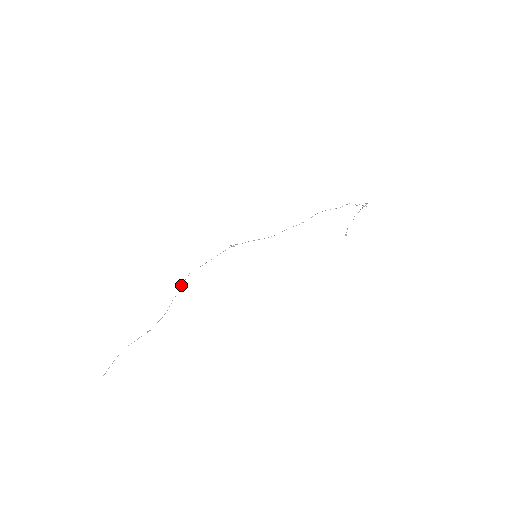
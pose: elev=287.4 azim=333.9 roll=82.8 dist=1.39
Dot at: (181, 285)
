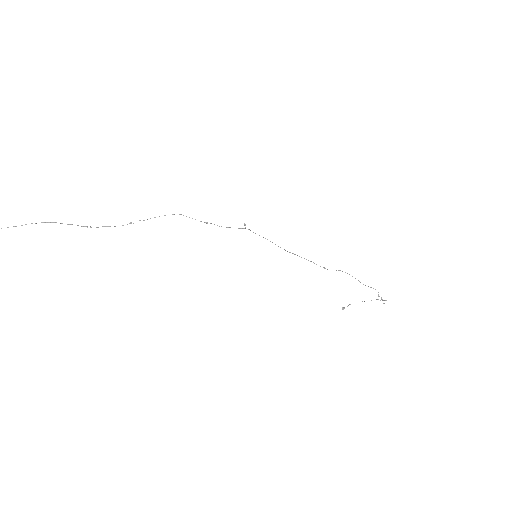
Dot at: occluded
